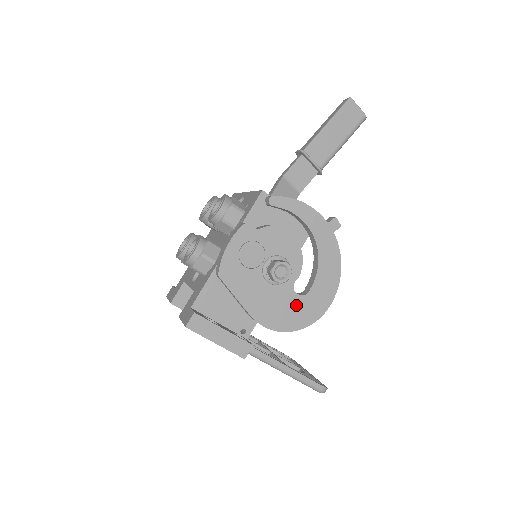
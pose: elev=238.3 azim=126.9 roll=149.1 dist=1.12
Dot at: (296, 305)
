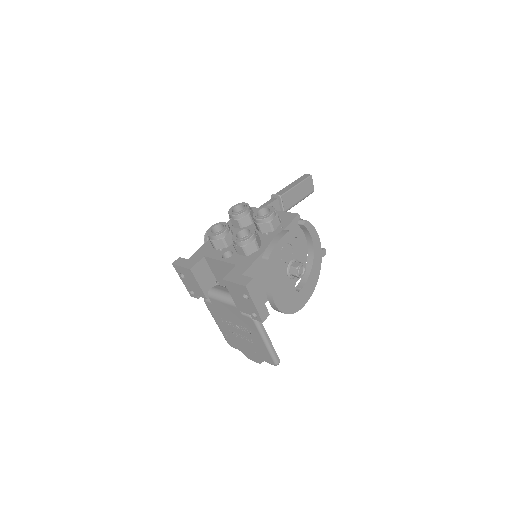
Dot at: (293, 296)
